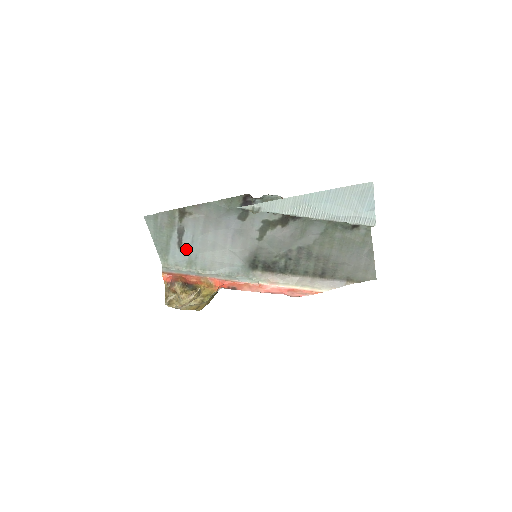
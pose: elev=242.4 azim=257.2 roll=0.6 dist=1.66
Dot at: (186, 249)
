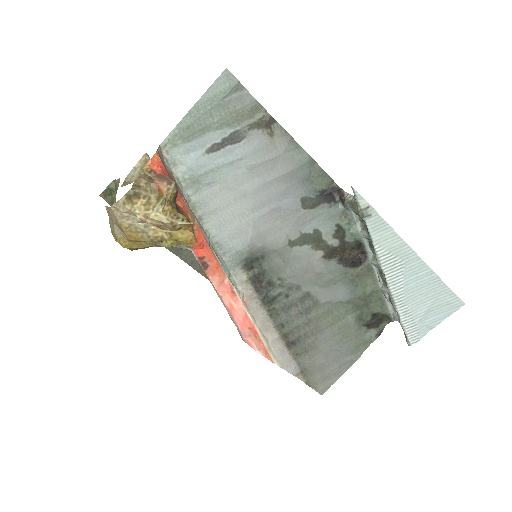
Dot at: (213, 162)
